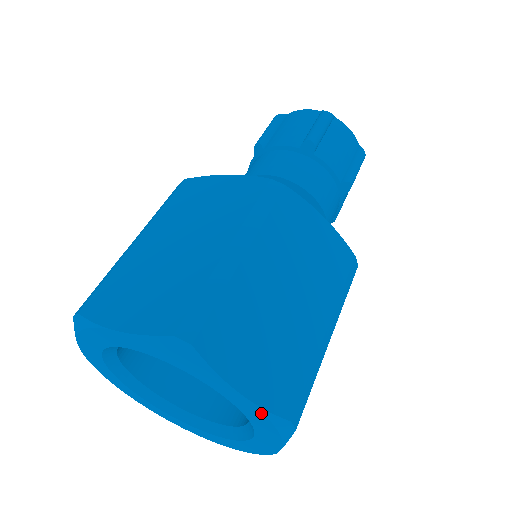
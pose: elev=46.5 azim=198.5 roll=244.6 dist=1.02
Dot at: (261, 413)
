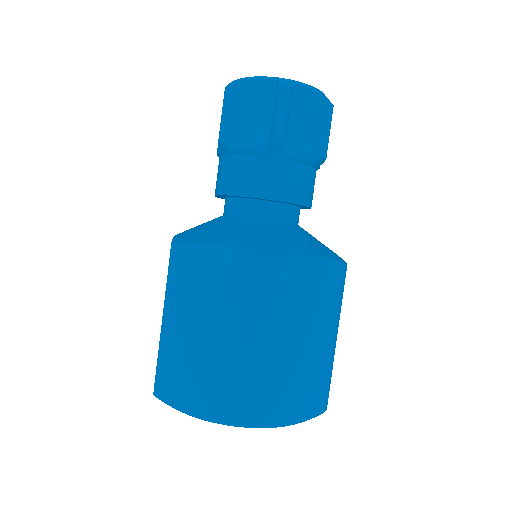
Dot at: (304, 420)
